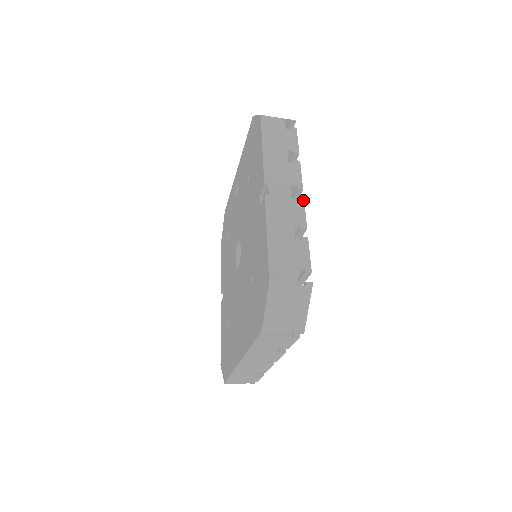
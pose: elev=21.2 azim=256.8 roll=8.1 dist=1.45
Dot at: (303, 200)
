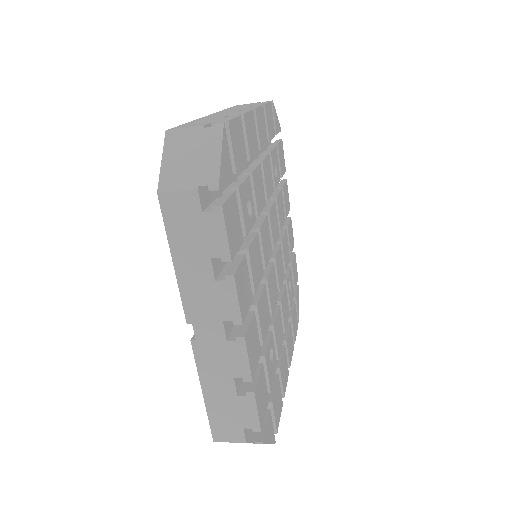
Dot at: (244, 342)
